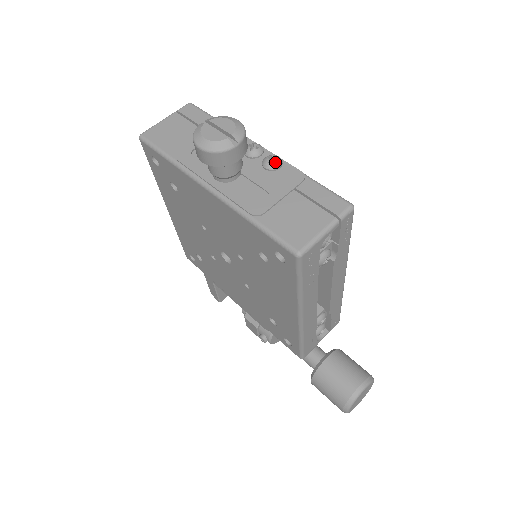
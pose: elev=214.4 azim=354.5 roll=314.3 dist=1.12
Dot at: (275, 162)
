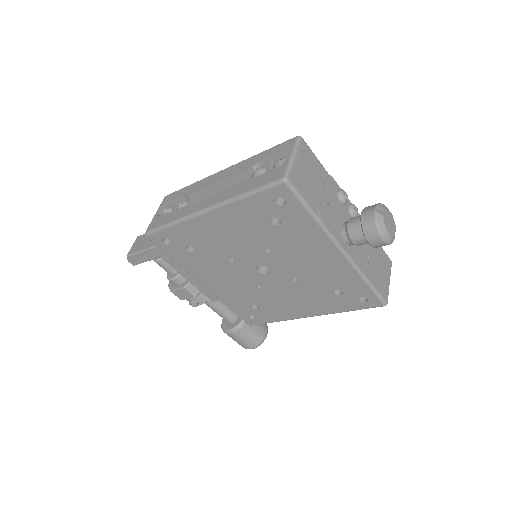
Dot at: occluded
